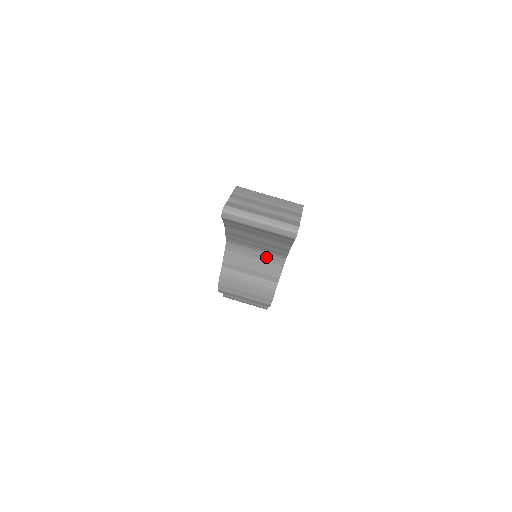
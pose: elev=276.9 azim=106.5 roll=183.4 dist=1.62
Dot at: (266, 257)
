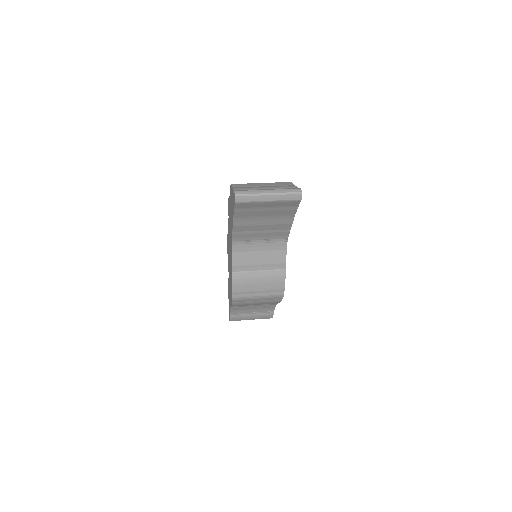
Dot at: (270, 246)
